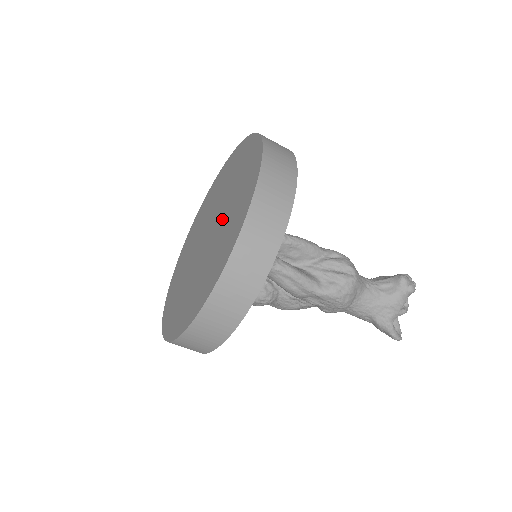
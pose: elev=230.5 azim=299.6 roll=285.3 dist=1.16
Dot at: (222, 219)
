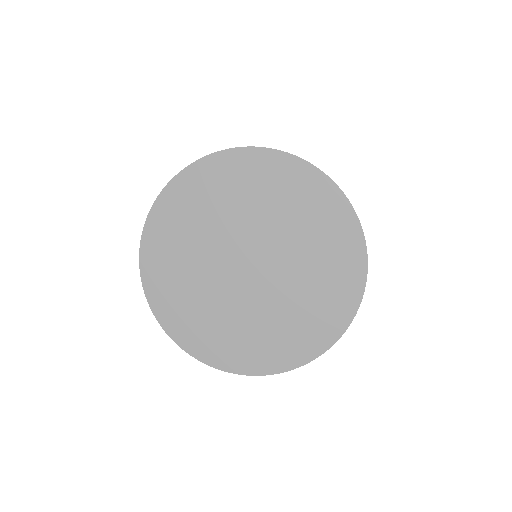
Dot at: (291, 265)
